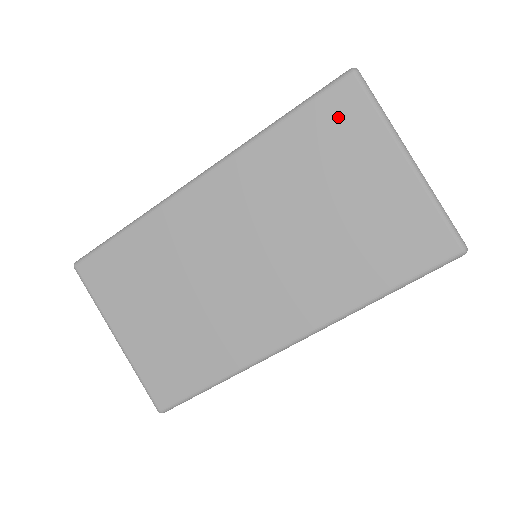
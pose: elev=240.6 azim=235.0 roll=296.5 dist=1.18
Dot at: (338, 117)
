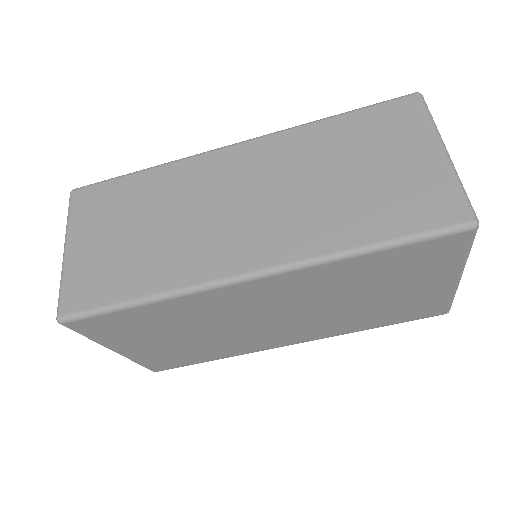
Dot at: (430, 255)
